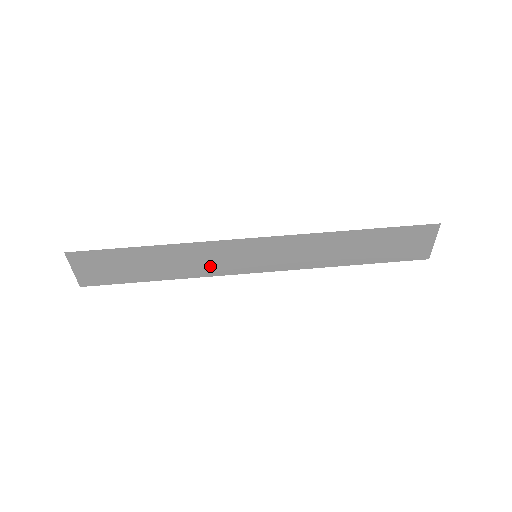
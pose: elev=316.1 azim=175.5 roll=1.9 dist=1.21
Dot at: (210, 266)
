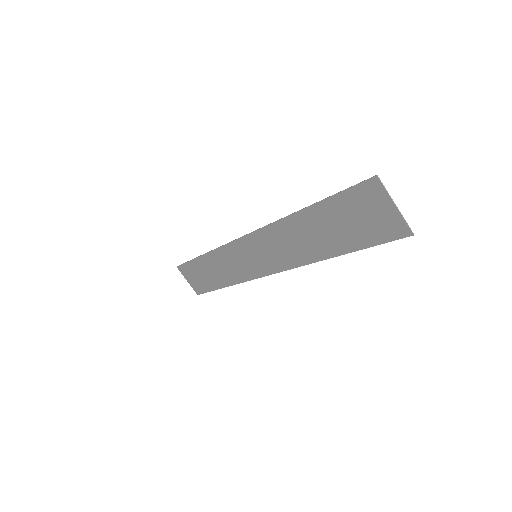
Dot at: (239, 270)
